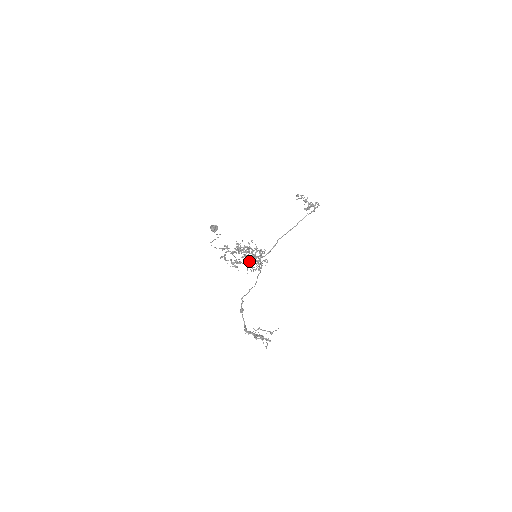
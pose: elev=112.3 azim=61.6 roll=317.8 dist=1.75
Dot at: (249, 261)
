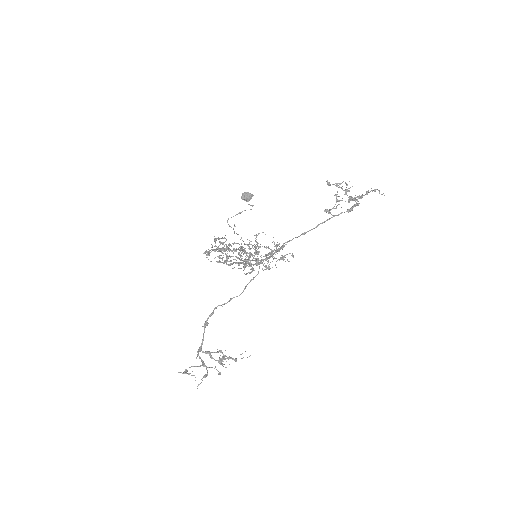
Dot at: occluded
